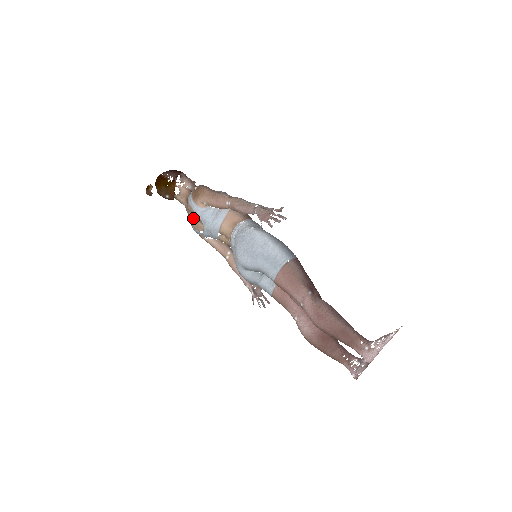
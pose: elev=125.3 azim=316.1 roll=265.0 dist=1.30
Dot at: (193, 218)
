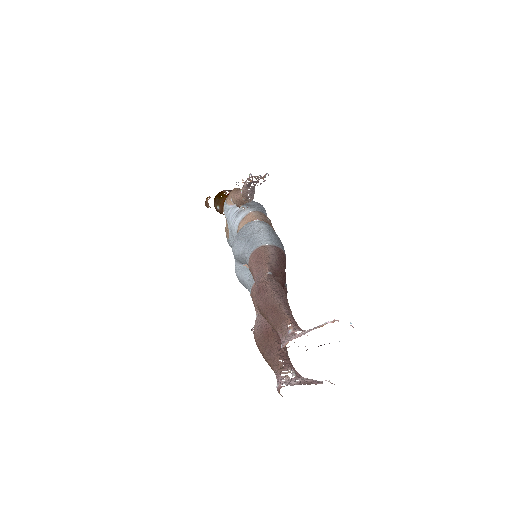
Dot at: (227, 224)
